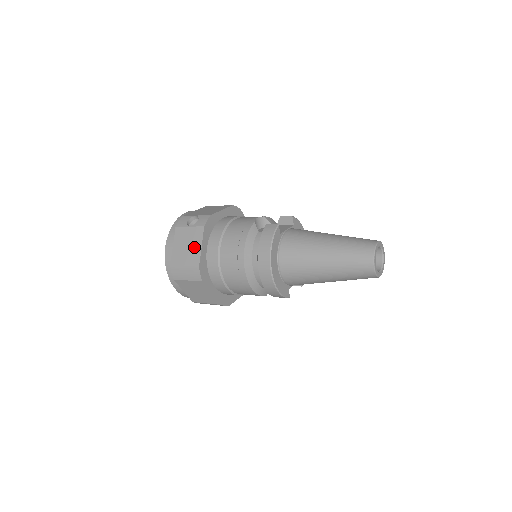
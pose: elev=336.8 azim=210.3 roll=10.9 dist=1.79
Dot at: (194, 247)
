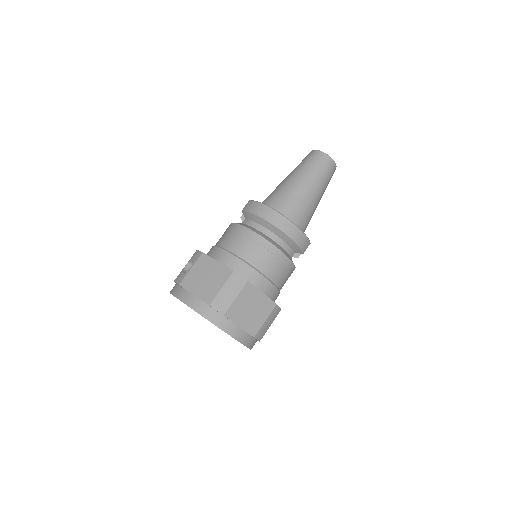
Dot at: (212, 270)
